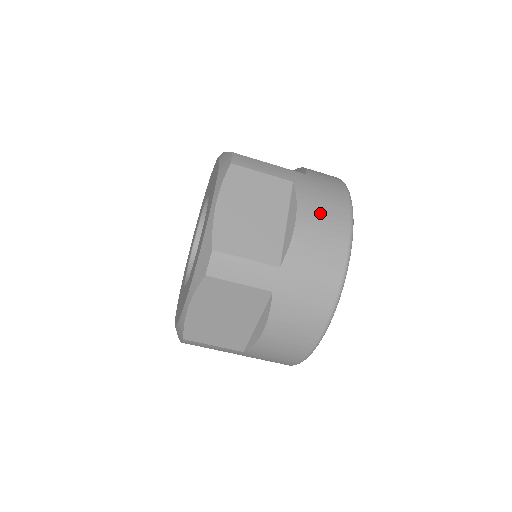
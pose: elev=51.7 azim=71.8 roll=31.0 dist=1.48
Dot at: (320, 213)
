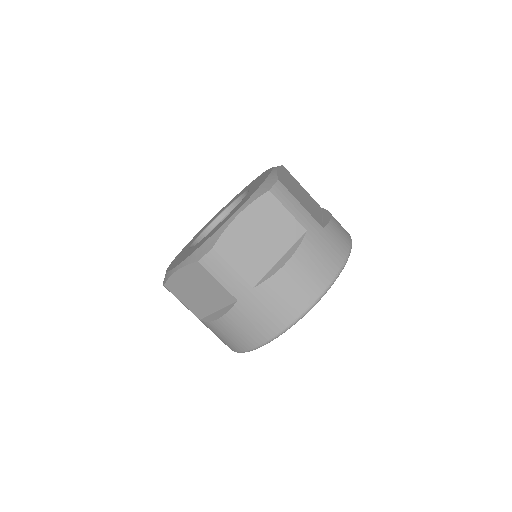
Dot at: (309, 267)
